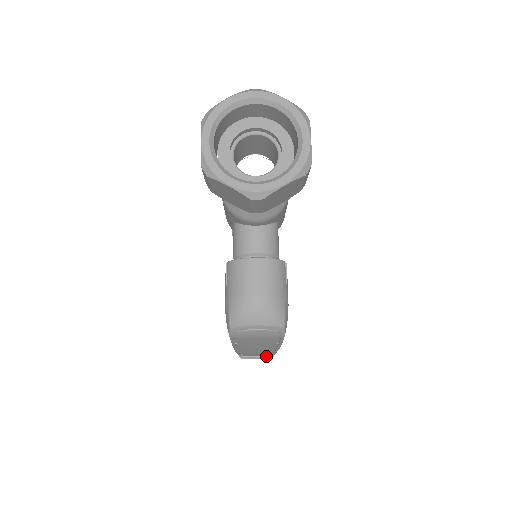
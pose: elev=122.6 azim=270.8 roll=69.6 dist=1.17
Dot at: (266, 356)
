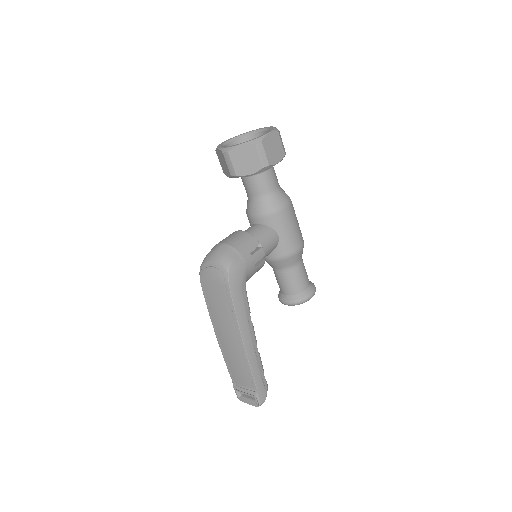
Dot at: (251, 390)
